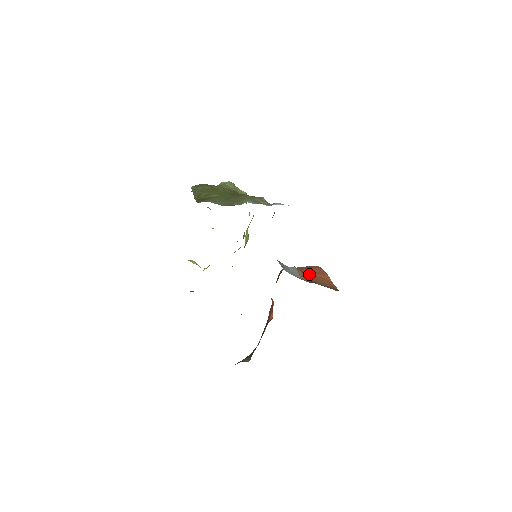
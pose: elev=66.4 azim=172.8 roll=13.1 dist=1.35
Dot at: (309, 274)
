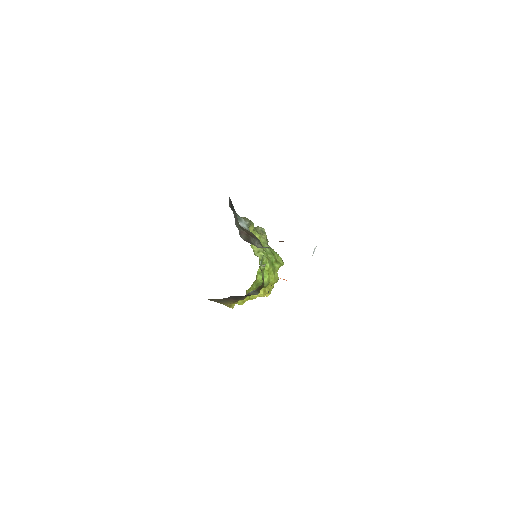
Dot at: occluded
